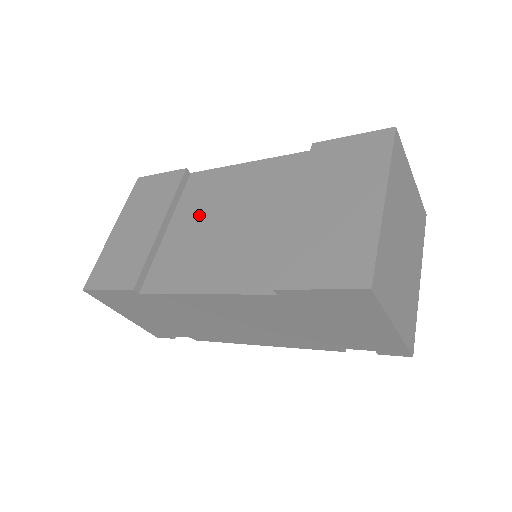
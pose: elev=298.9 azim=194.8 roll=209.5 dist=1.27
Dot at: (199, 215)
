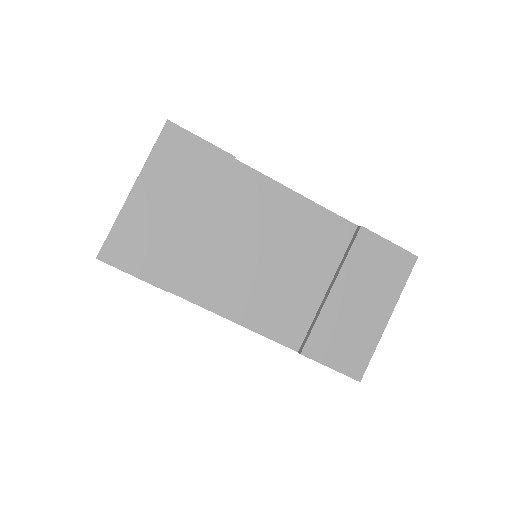
Dot at: (241, 230)
